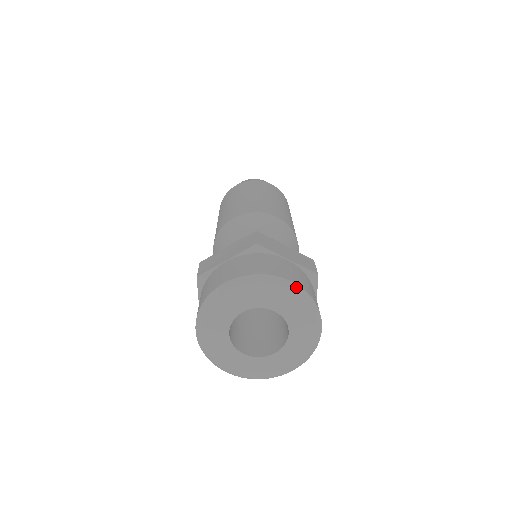
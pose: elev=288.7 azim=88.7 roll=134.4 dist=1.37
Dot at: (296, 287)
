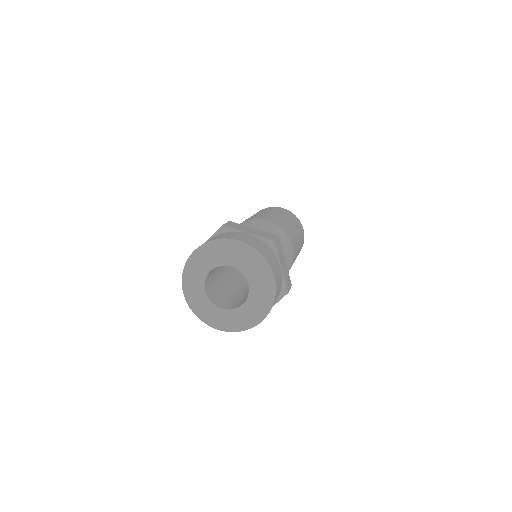
Dot at: (274, 283)
